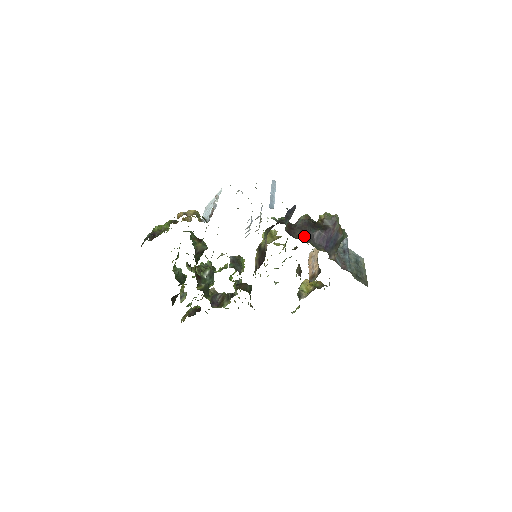
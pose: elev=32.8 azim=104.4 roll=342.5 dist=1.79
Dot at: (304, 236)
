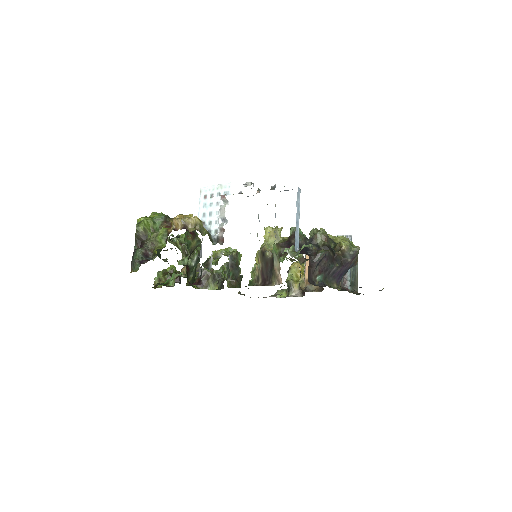
Dot at: (322, 275)
